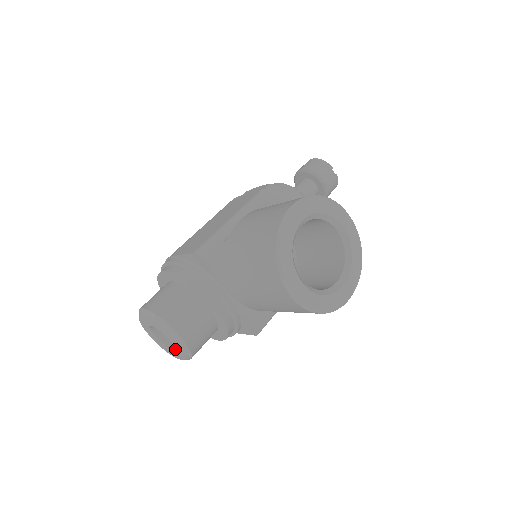
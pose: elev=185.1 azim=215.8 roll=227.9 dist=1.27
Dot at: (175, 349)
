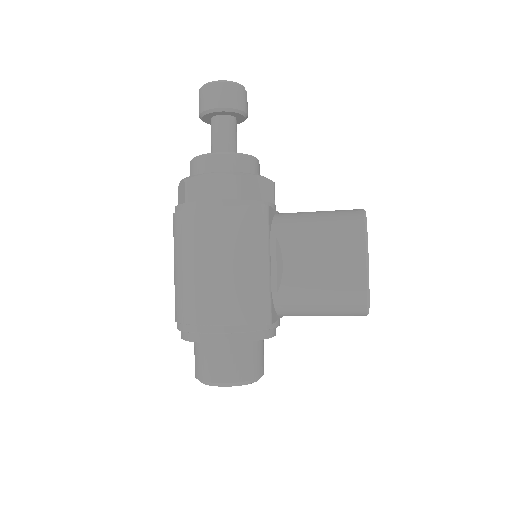
Dot at: occluded
